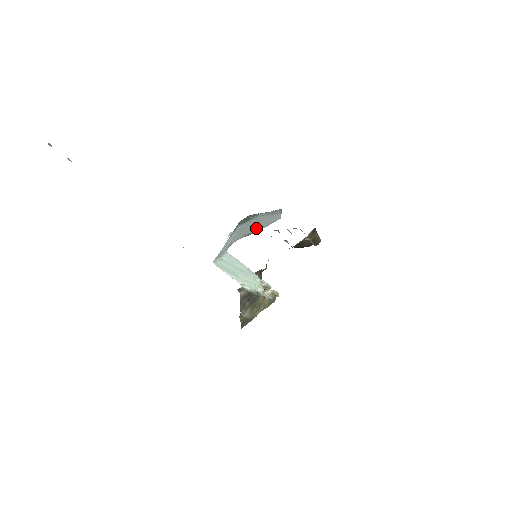
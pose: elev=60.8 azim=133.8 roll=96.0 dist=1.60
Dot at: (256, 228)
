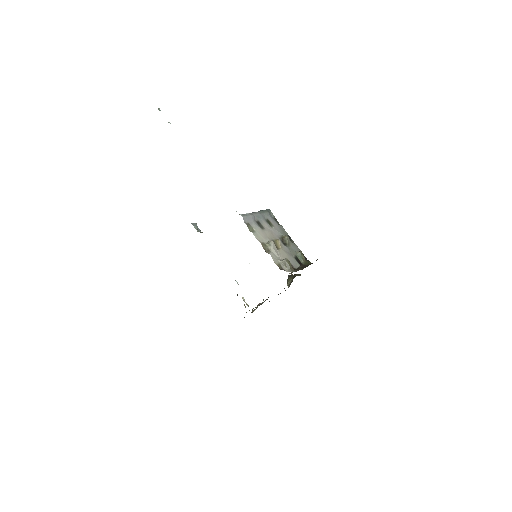
Dot at: occluded
